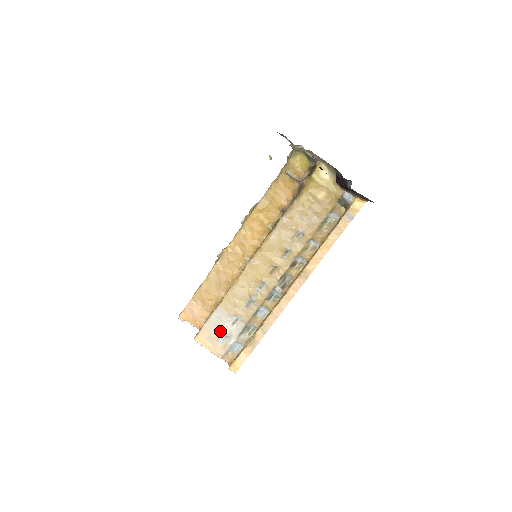
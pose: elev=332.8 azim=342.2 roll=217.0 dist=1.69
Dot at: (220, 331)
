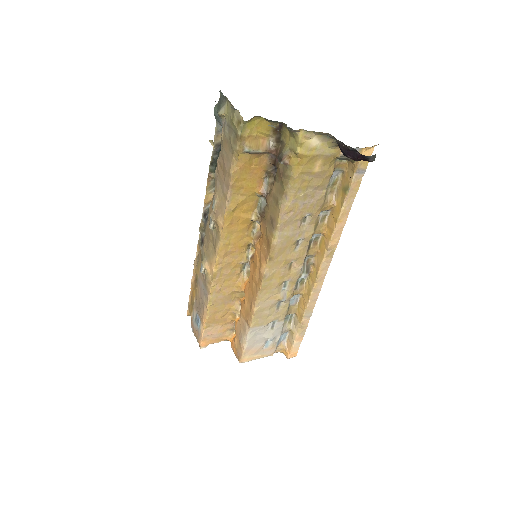
Dot at: (263, 341)
